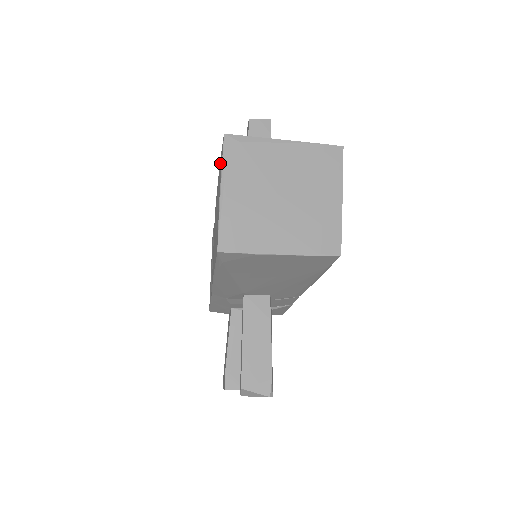
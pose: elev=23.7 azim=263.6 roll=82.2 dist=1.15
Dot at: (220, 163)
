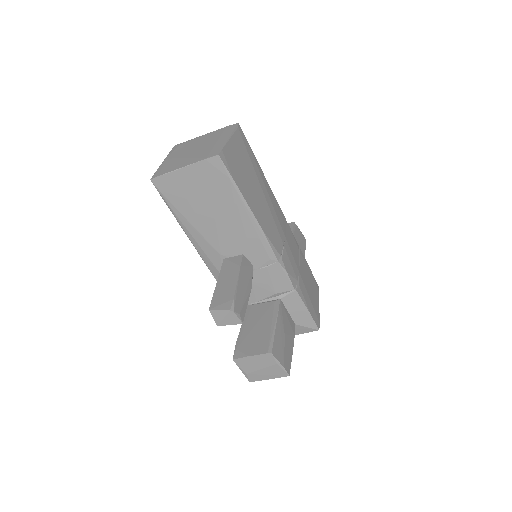
Dot at: occluded
